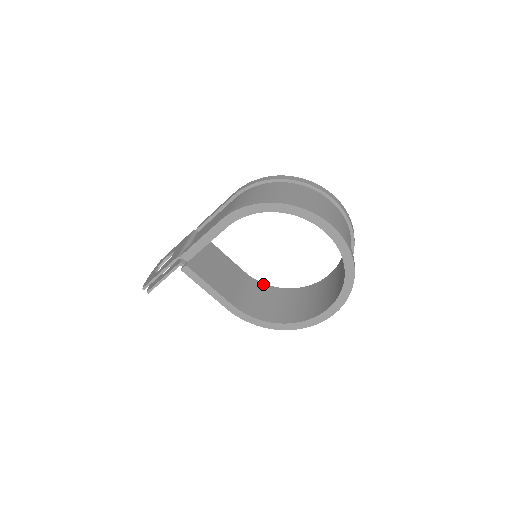
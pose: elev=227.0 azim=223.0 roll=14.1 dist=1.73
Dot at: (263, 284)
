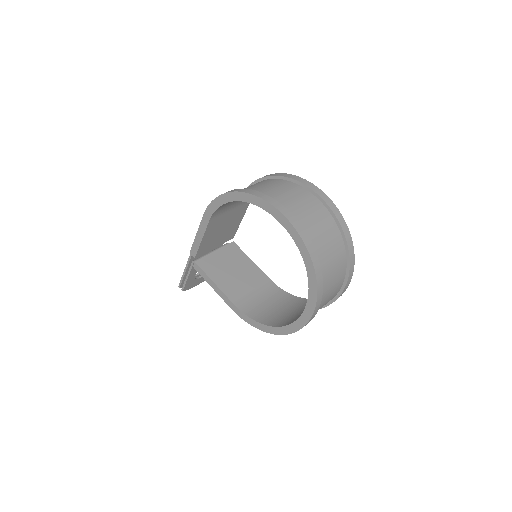
Dot at: (286, 293)
